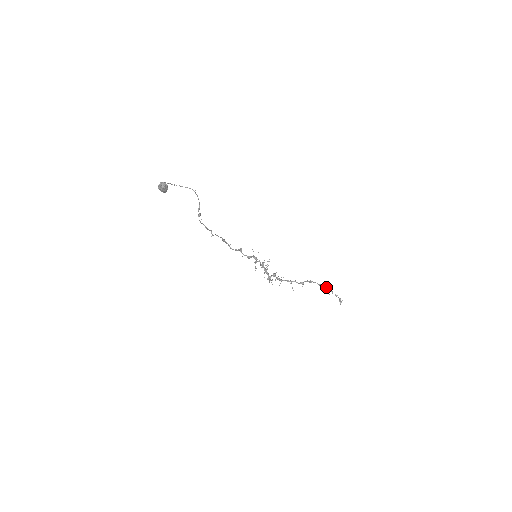
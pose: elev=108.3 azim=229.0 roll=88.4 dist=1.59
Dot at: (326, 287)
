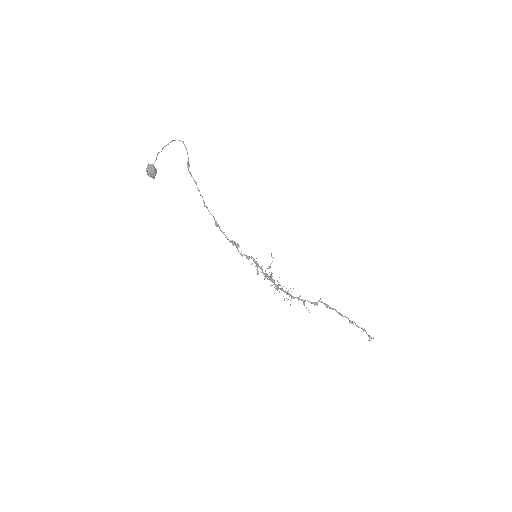
Dot at: (348, 319)
